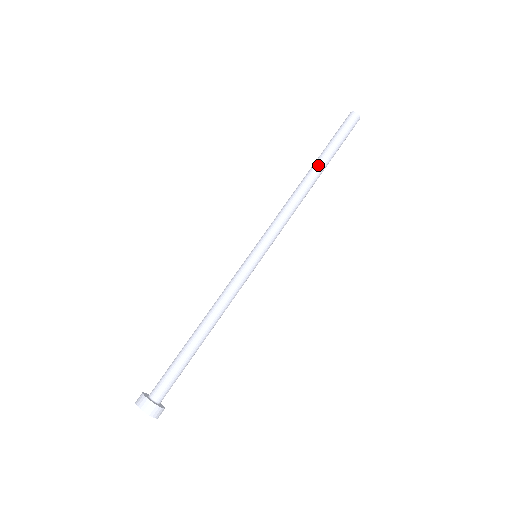
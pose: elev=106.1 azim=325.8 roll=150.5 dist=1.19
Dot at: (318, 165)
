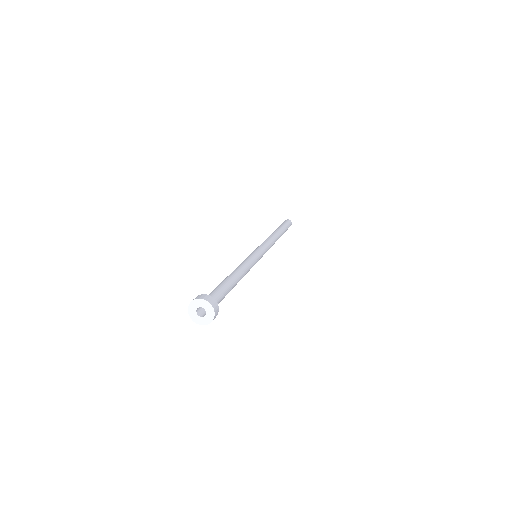
Dot at: occluded
